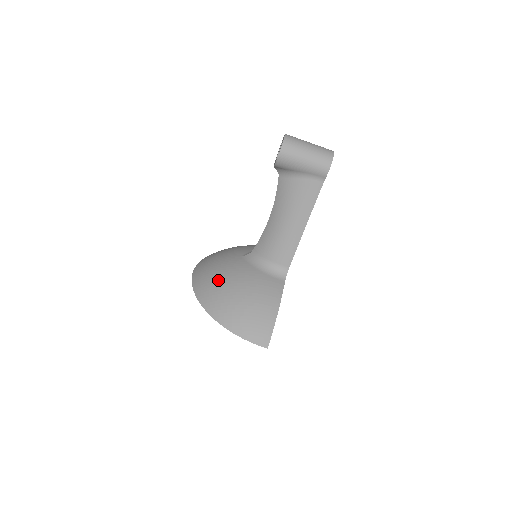
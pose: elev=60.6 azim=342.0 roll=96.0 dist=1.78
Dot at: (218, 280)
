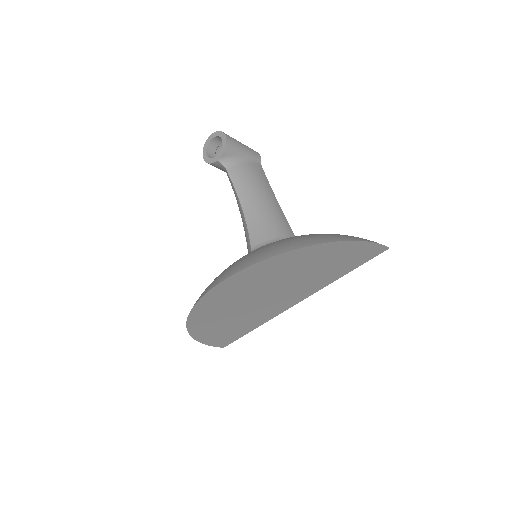
Dot at: (273, 243)
